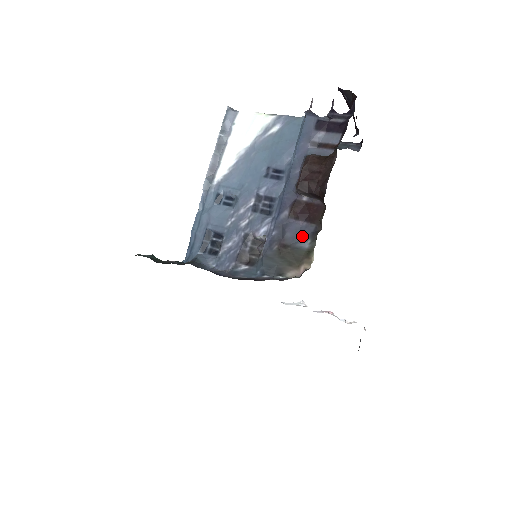
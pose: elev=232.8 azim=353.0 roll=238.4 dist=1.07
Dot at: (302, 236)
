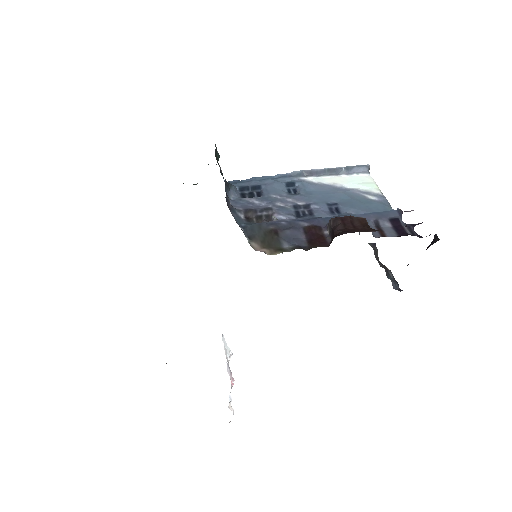
Dot at: (292, 241)
